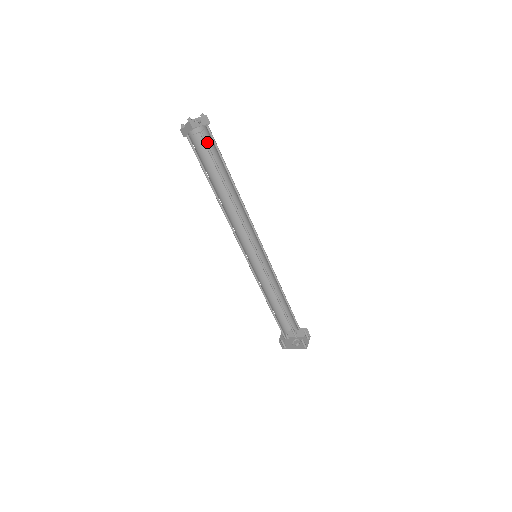
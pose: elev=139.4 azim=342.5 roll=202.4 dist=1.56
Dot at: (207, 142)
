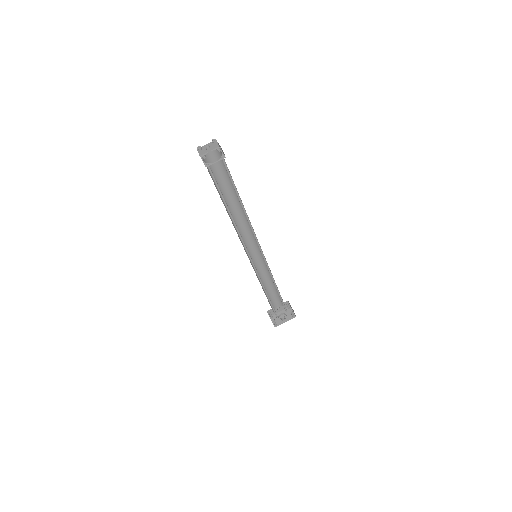
Dot at: (214, 165)
